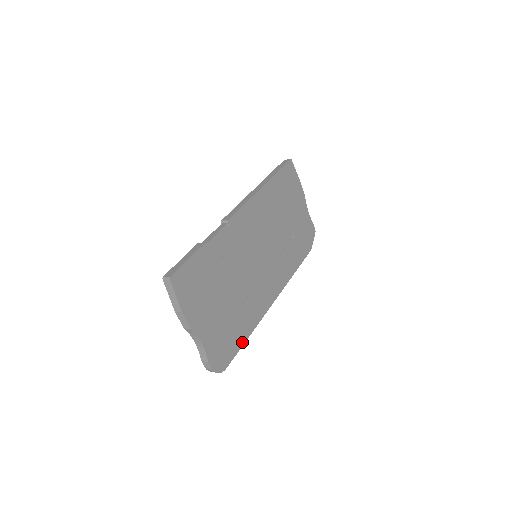
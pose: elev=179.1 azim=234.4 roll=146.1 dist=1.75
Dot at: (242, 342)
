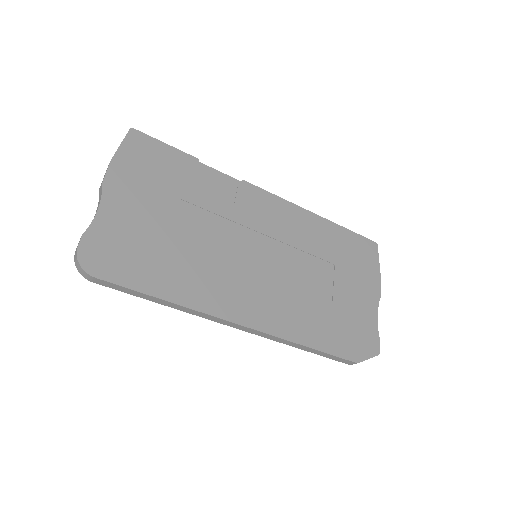
Dot at: (148, 290)
